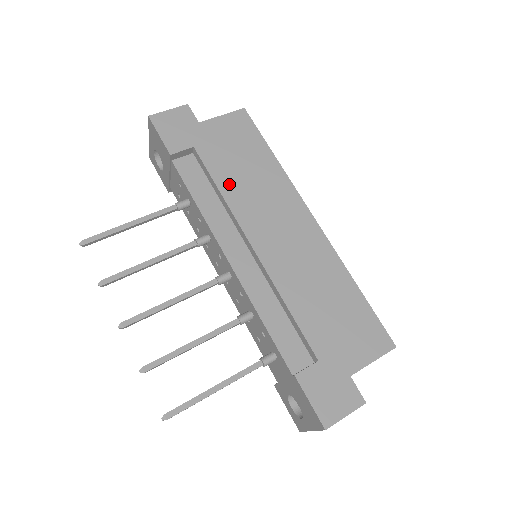
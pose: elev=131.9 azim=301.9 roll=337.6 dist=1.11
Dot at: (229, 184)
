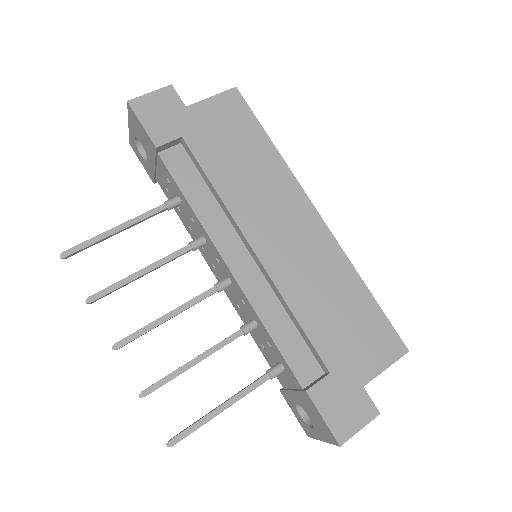
Dot at: (224, 179)
